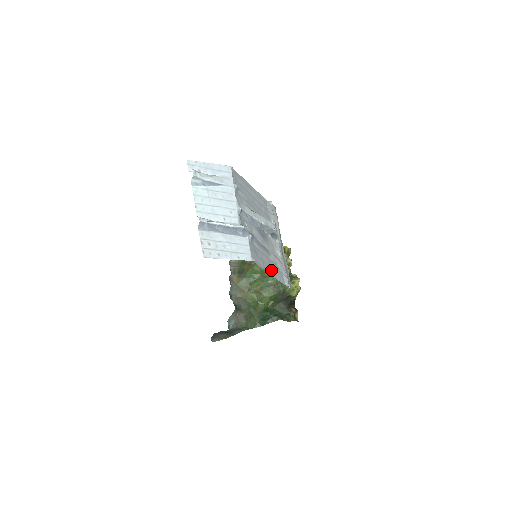
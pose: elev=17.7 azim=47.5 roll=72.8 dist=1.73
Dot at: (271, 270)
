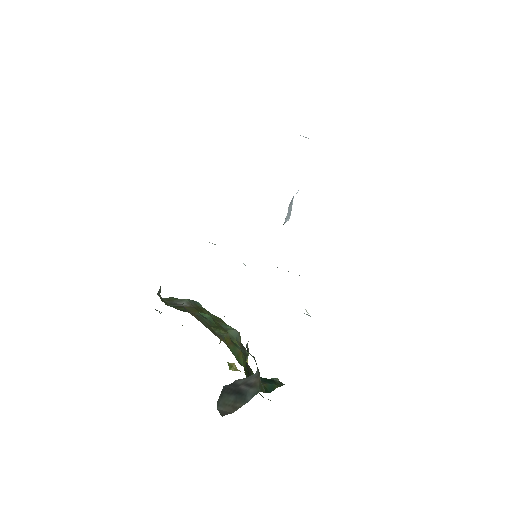
Dot at: occluded
